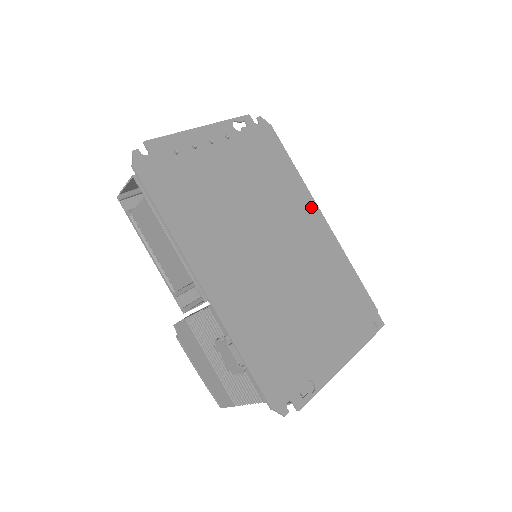
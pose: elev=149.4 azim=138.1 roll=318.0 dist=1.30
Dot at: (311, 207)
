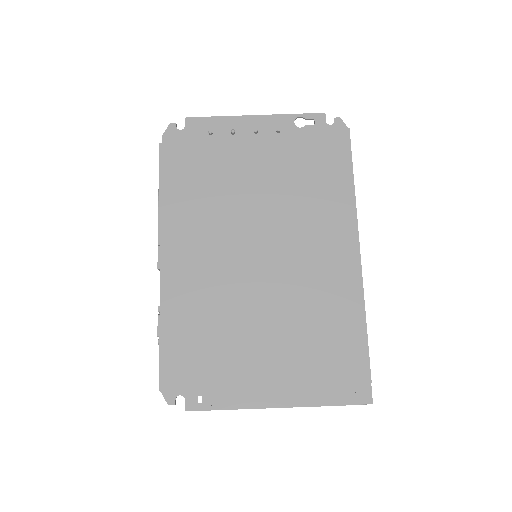
Dot at: (347, 230)
